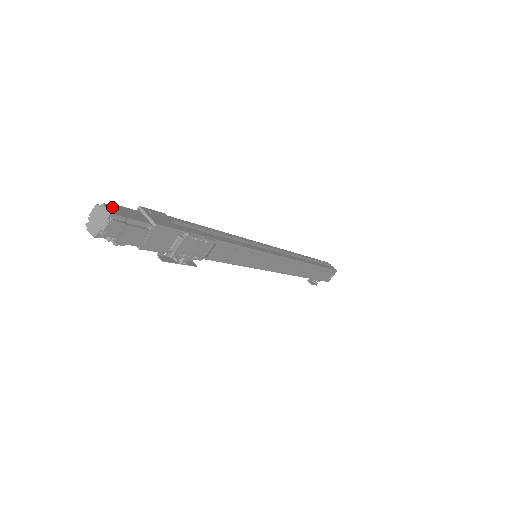
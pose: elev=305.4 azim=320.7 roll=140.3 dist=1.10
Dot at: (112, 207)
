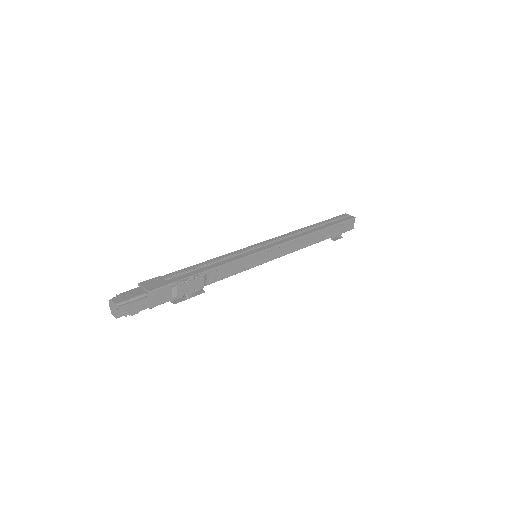
Dot at: (118, 297)
